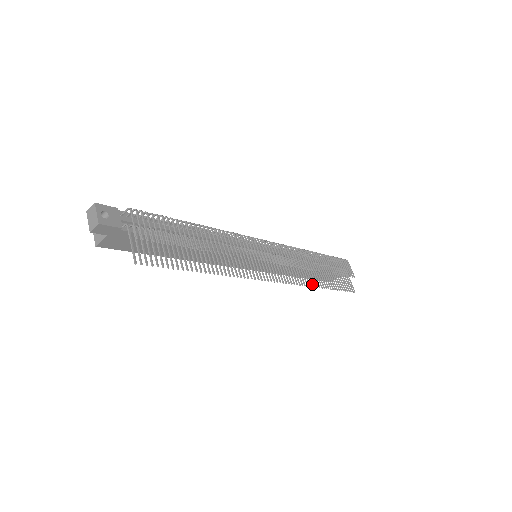
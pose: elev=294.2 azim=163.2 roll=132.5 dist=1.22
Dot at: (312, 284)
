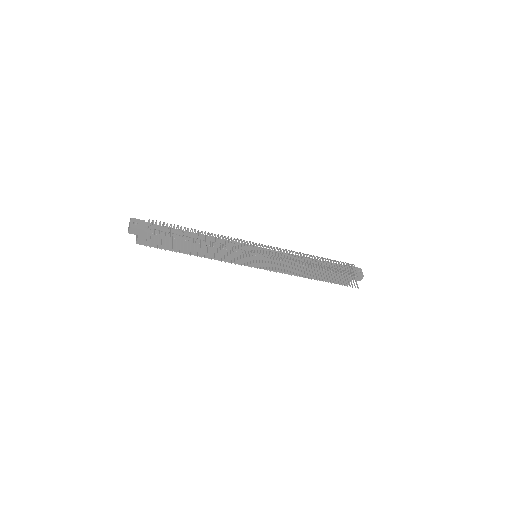
Dot at: (303, 276)
